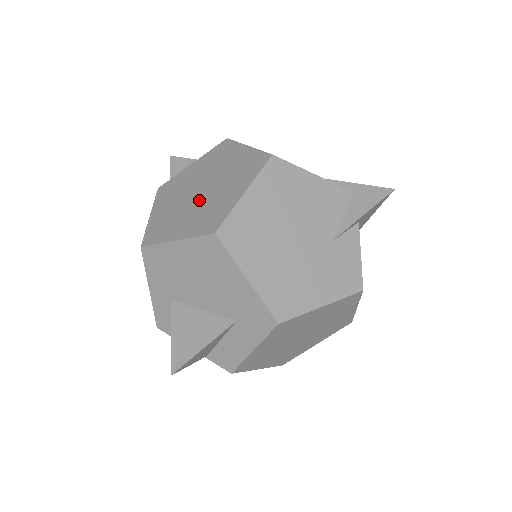
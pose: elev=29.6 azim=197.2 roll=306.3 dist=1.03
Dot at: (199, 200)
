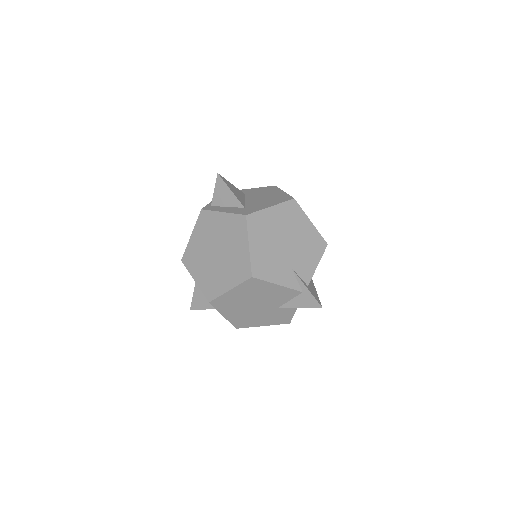
Dot at: (213, 262)
